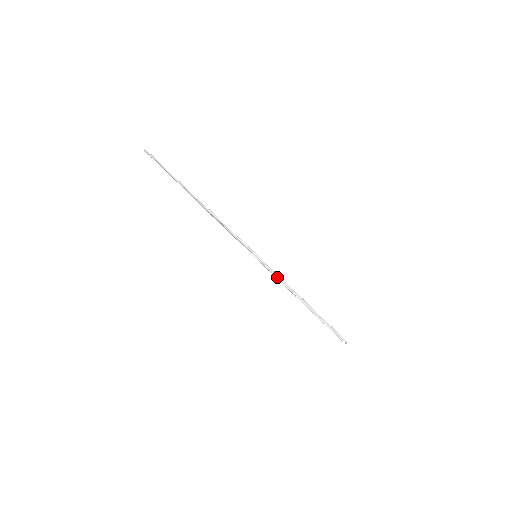
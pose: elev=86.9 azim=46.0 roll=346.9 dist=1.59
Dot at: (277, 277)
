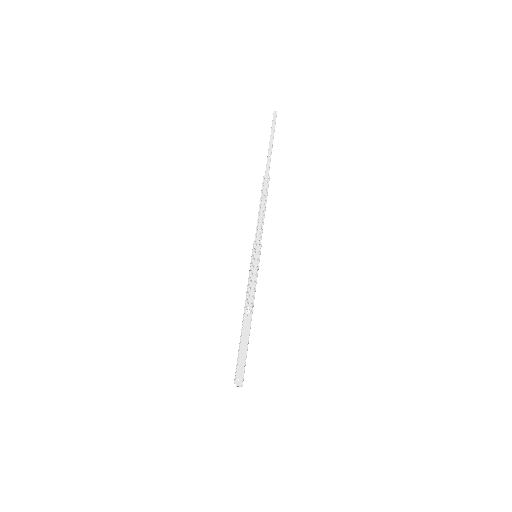
Dot at: (254, 286)
